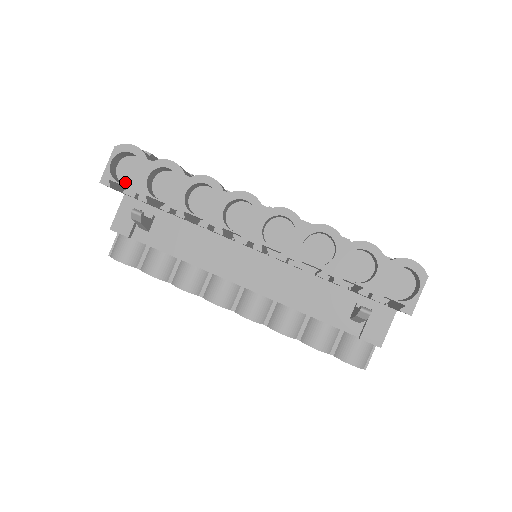
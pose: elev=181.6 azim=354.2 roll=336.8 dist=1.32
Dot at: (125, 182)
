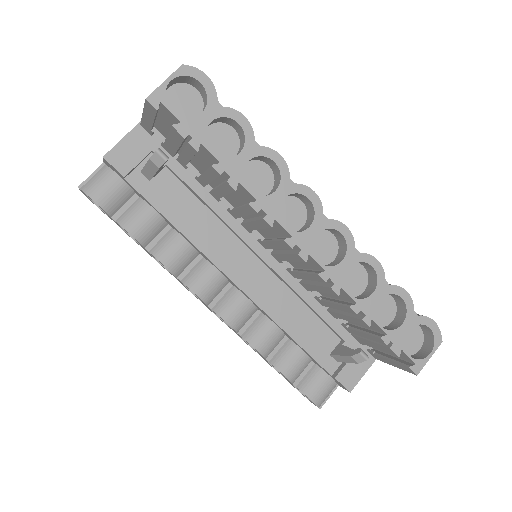
Dot at: occluded
